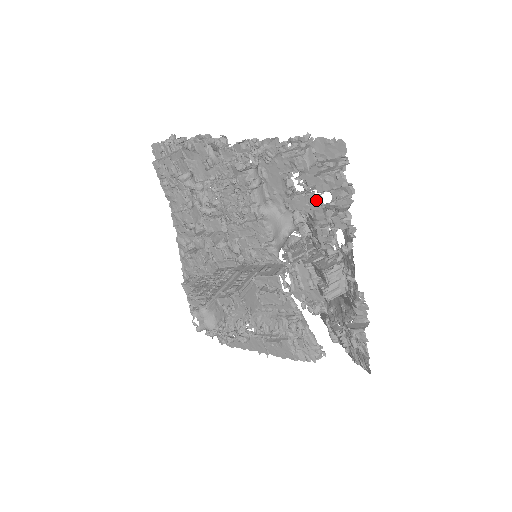
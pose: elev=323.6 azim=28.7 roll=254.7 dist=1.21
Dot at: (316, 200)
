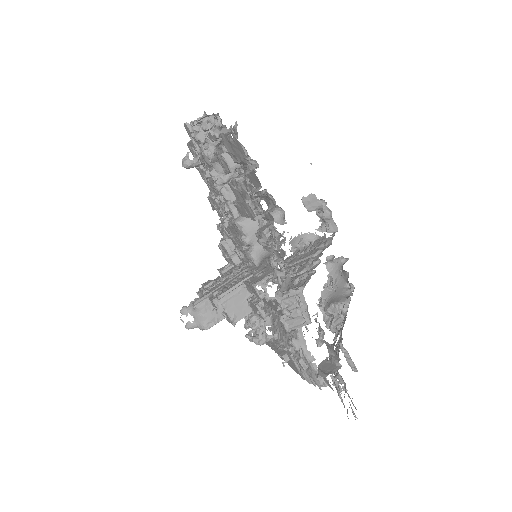
Dot at: (249, 209)
